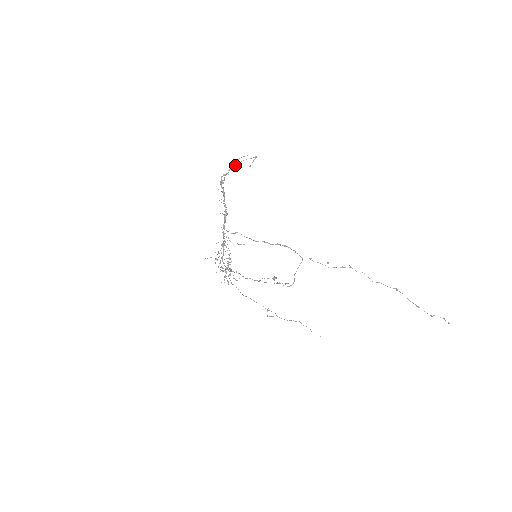
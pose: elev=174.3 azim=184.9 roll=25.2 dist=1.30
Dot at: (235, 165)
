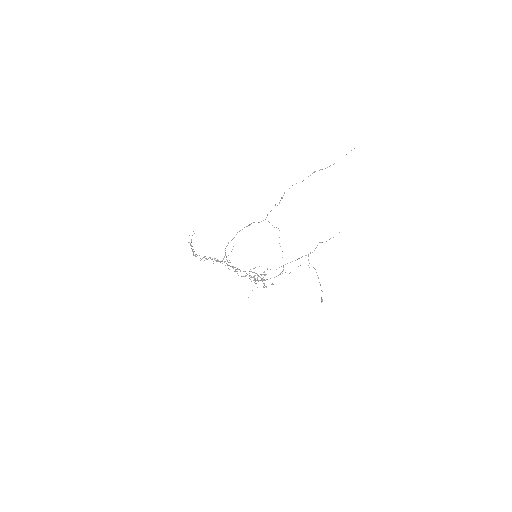
Dot at: occluded
